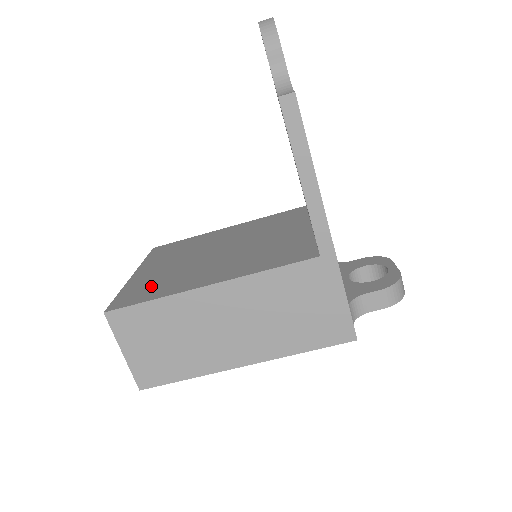
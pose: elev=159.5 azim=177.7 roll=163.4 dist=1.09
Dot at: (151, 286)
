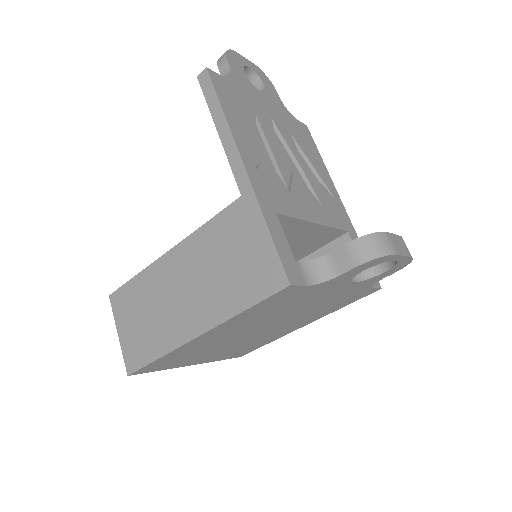
Dot at: occluded
